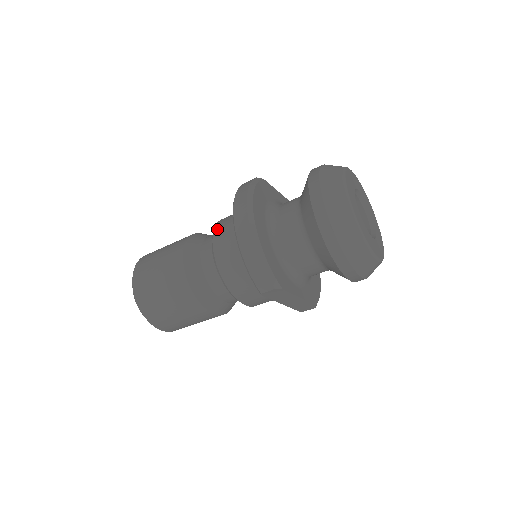
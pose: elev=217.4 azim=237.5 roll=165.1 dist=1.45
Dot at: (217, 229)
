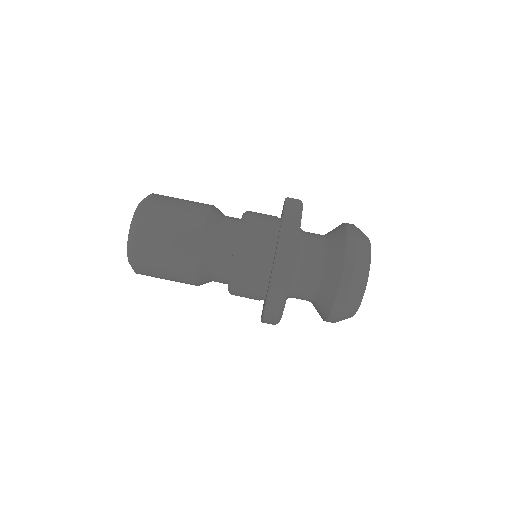
Dot at: occluded
